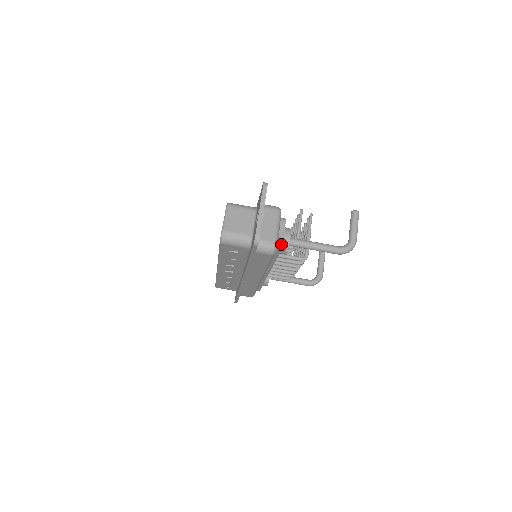
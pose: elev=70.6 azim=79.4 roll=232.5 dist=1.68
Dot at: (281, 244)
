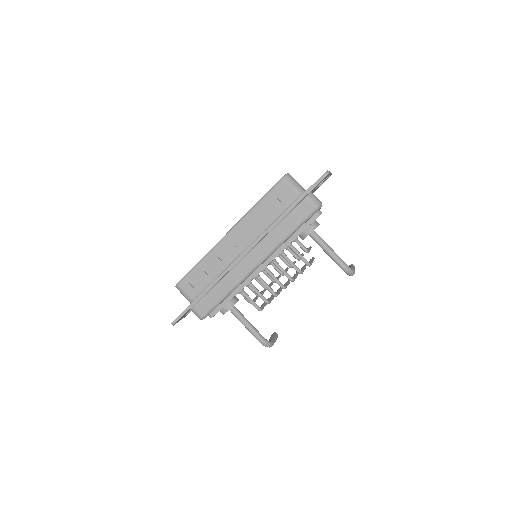
Dot at: (320, 213)
